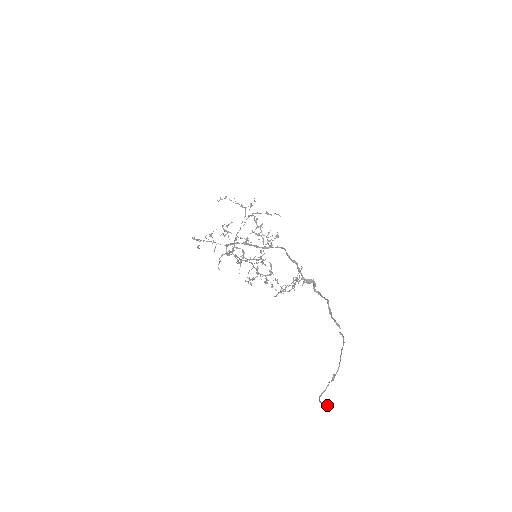
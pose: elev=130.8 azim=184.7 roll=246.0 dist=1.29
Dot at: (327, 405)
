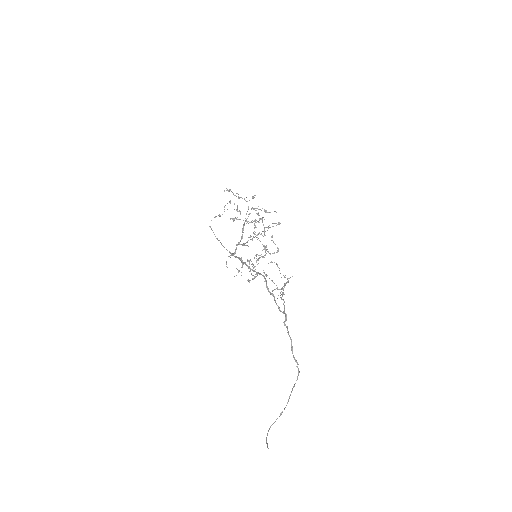
Dot at: (267, 446)
